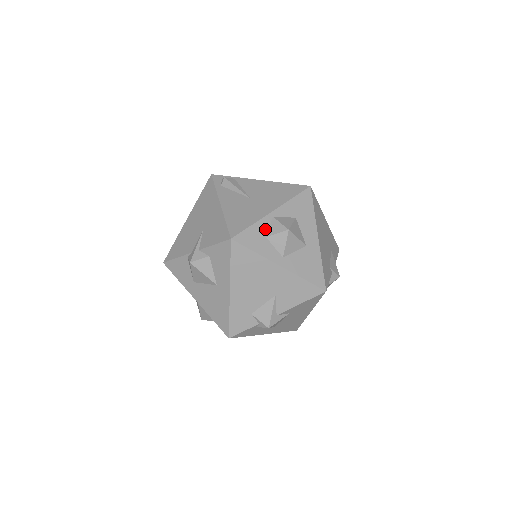
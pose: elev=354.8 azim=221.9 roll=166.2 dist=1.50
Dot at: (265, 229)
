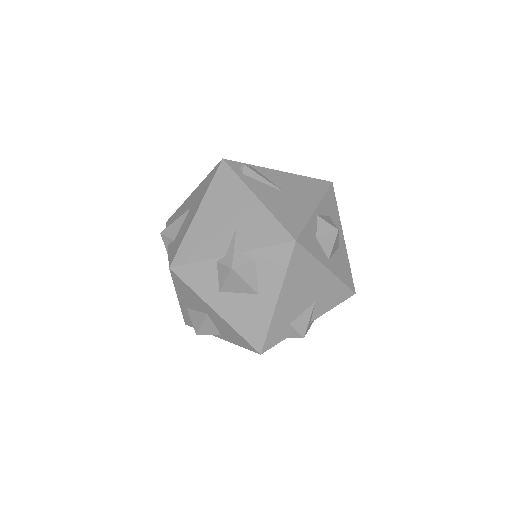
Dot at: (314, 229)
